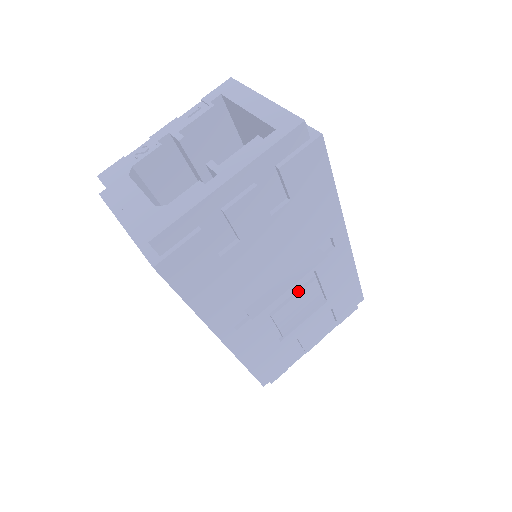
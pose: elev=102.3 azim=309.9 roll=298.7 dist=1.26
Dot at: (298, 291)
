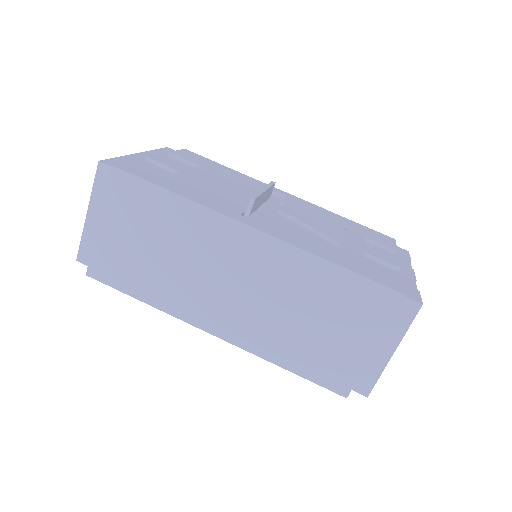
Dot at: occluded
